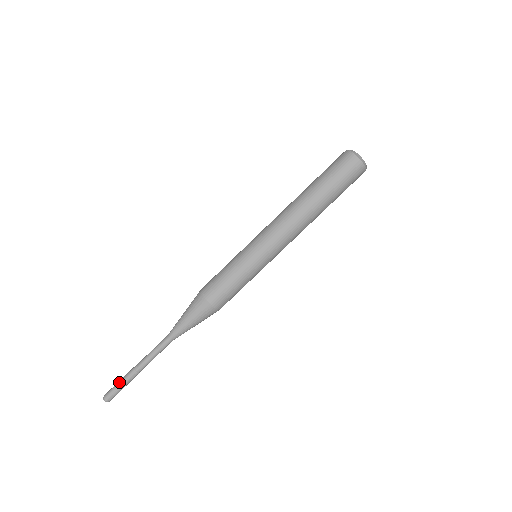
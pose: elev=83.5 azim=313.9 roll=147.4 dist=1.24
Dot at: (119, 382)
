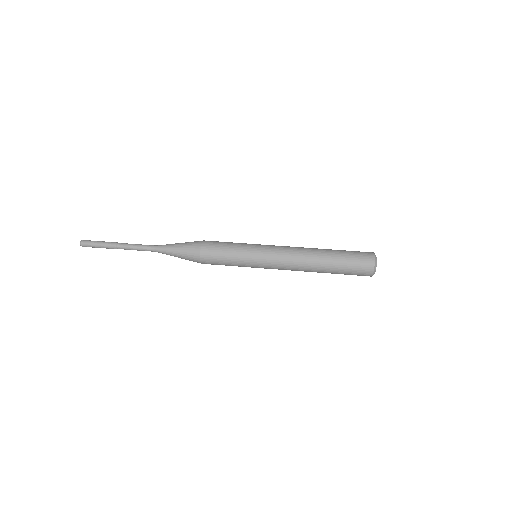
Dot at: (102, 242)
